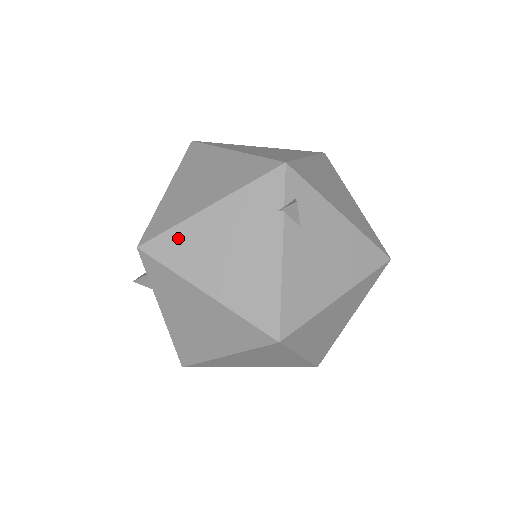
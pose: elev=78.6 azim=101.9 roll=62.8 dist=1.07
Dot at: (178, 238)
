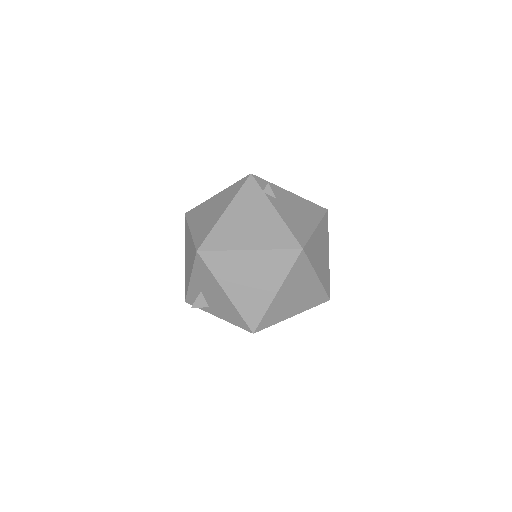
Dot at: (217, 234)
